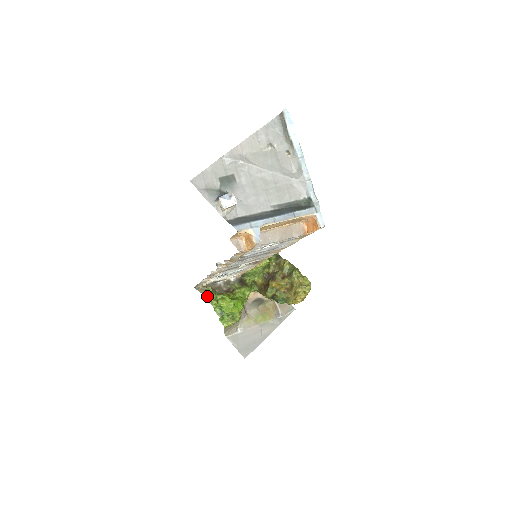
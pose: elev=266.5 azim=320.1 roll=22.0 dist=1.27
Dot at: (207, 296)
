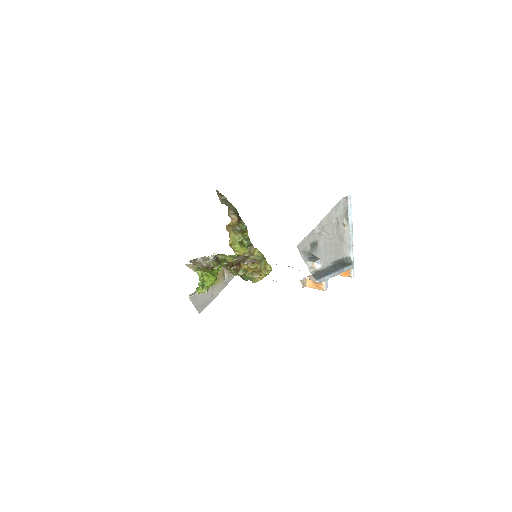
Dot at: (199, 274)
